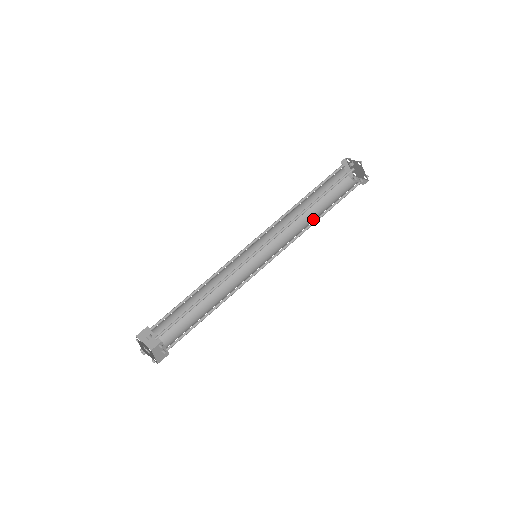
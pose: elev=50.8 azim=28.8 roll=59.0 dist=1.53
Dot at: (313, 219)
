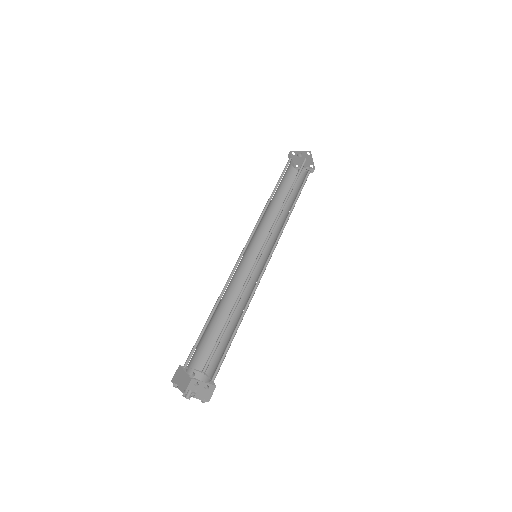
Dot at: (285, 211)
